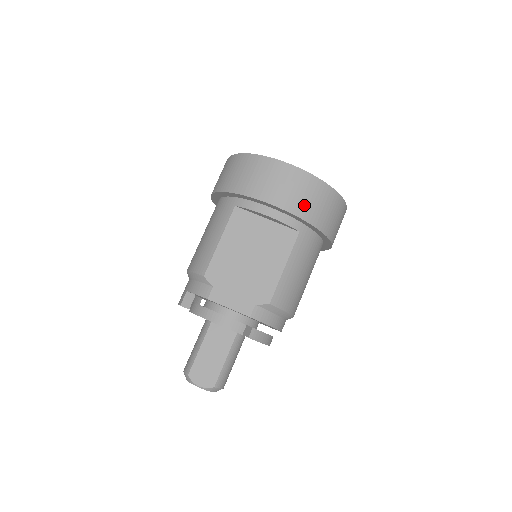
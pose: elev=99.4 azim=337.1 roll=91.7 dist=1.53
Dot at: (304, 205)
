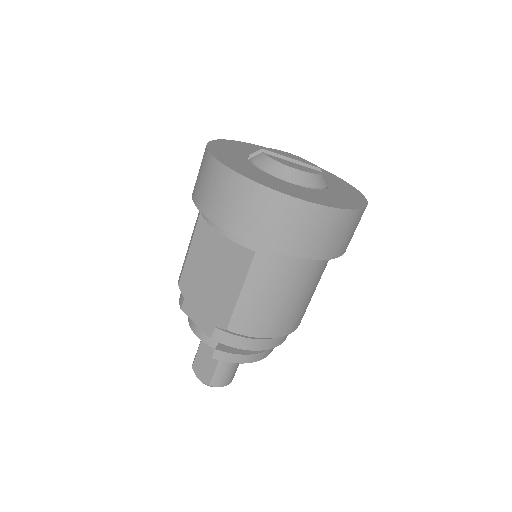
Dot at: (248, 223)
